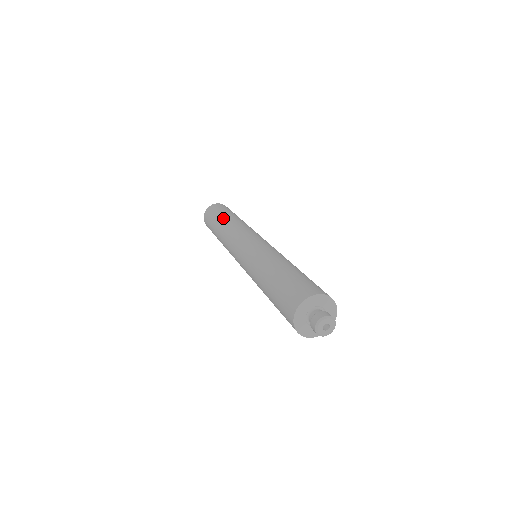
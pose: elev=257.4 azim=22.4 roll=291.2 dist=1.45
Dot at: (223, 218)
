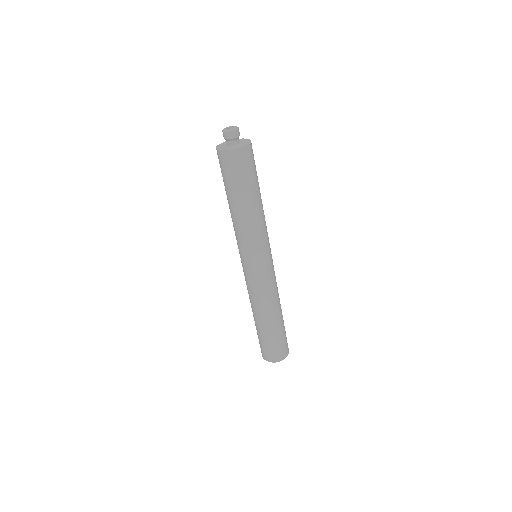
Dot at: occluded
